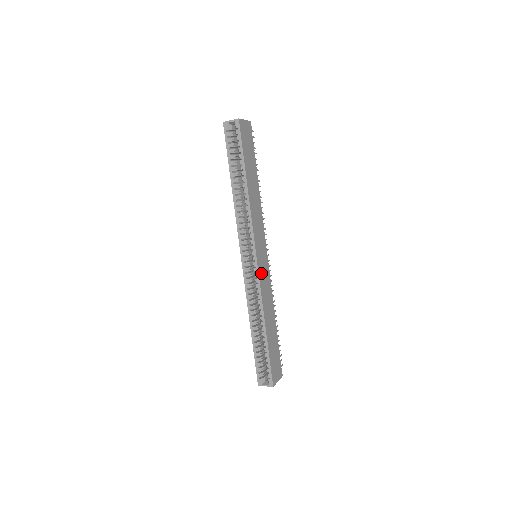
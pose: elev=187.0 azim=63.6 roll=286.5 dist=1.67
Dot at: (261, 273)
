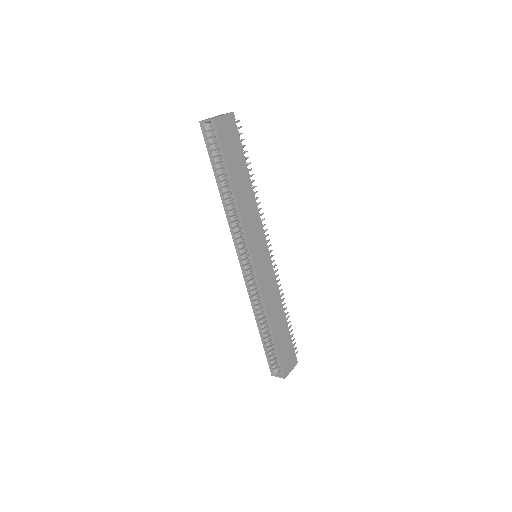
Dot at: (261, 276)
